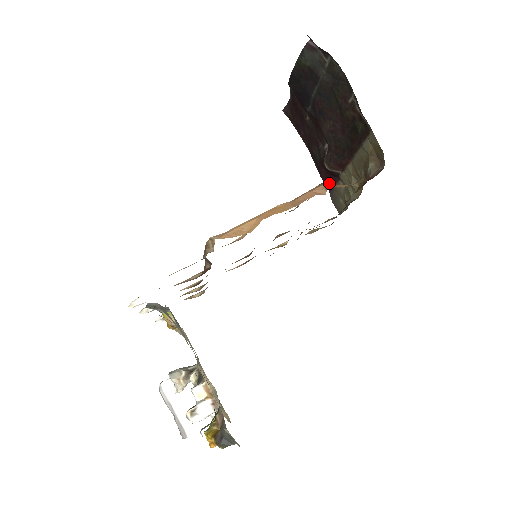
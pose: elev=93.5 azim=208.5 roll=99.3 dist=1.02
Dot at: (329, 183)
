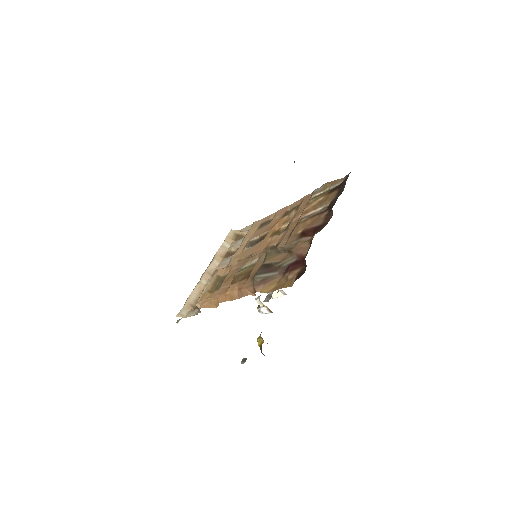
Dot at: occluded
